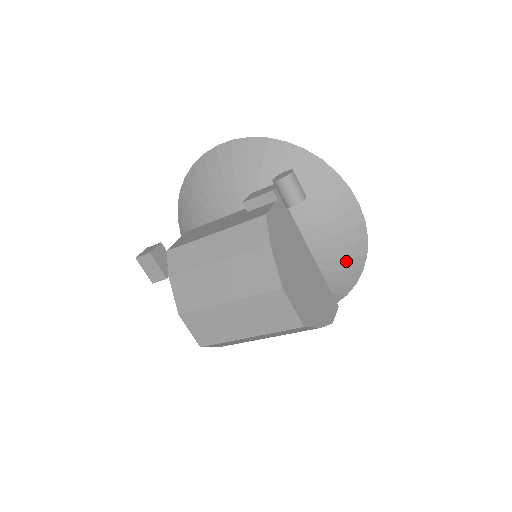
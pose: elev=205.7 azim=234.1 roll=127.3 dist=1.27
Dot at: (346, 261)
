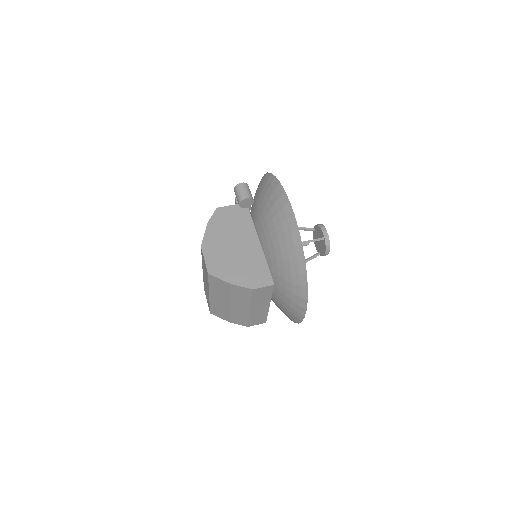
Dot at: (288, 250)
